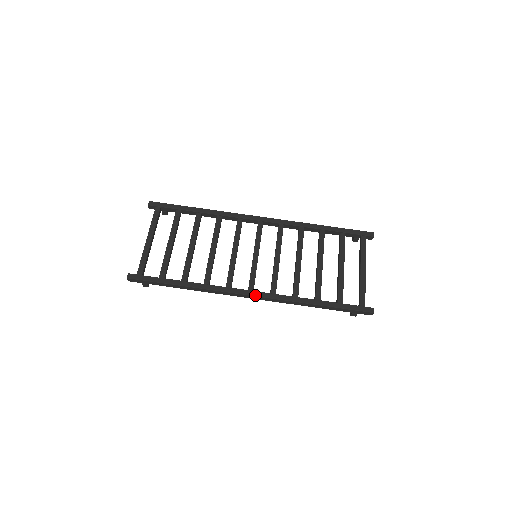
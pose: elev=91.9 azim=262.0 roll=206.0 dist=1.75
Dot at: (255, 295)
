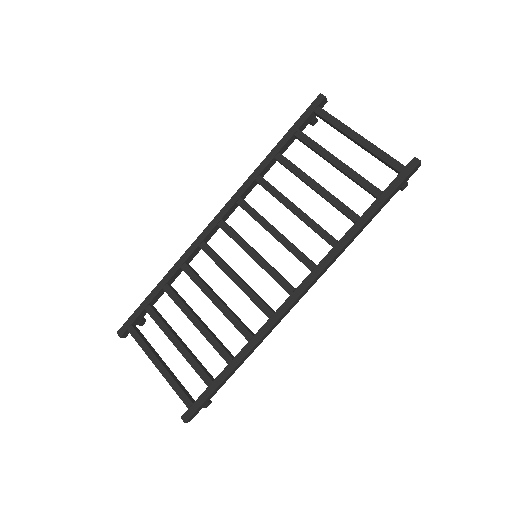
Dot at: (301, 292)
